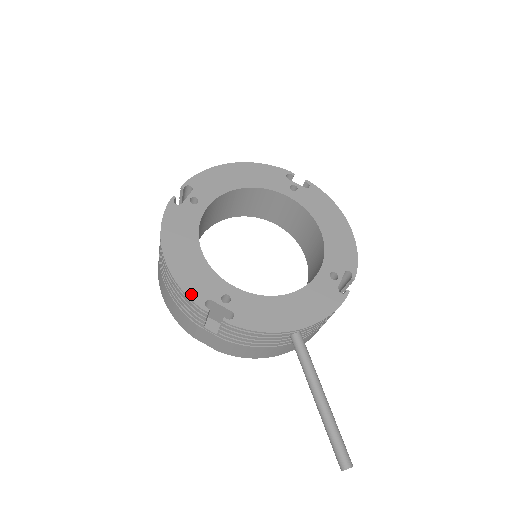
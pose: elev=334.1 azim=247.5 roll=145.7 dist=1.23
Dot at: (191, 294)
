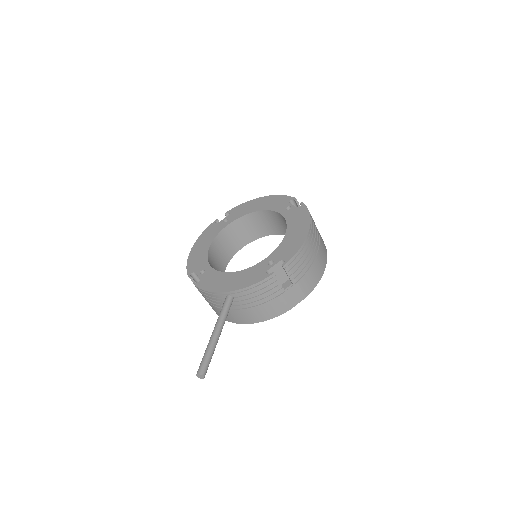
Dot at: (189, 269)
